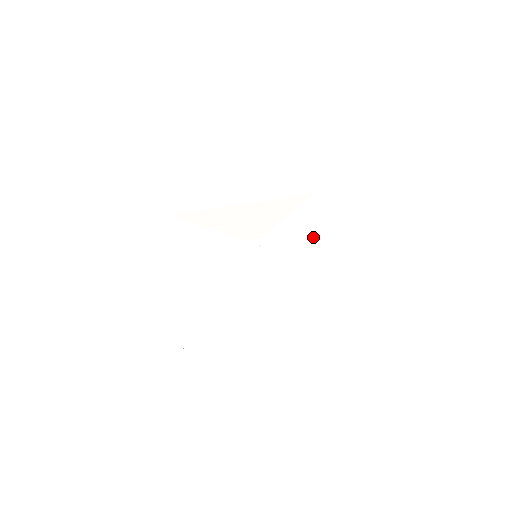
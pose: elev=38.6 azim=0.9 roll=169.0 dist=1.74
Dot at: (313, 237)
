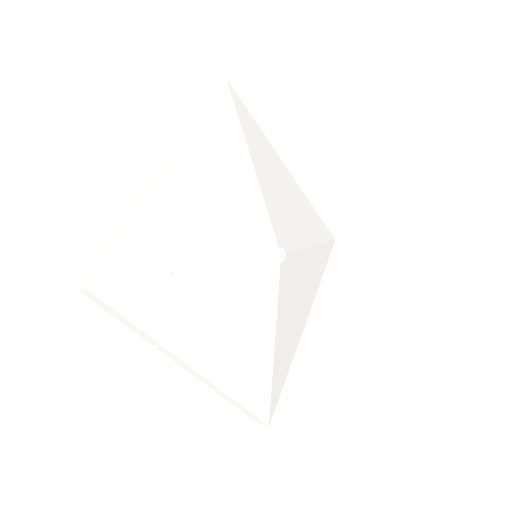
Dot at: (307, 294)
